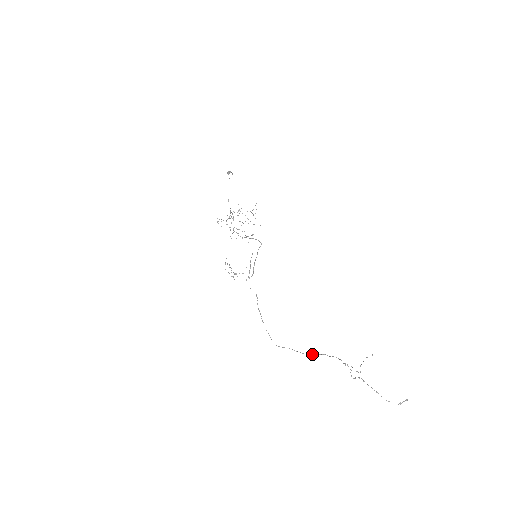
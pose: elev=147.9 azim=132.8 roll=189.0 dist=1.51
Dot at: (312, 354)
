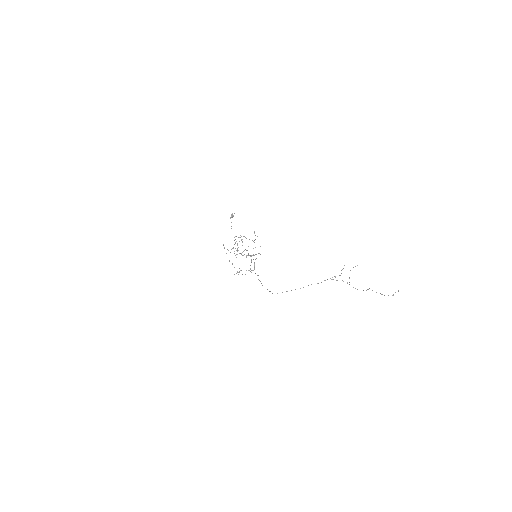
Dot at: occluded
